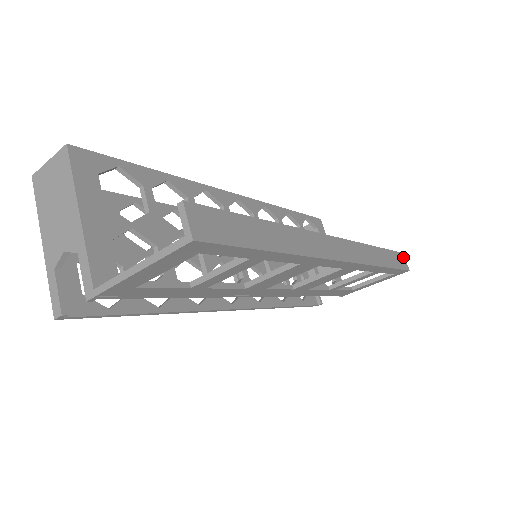
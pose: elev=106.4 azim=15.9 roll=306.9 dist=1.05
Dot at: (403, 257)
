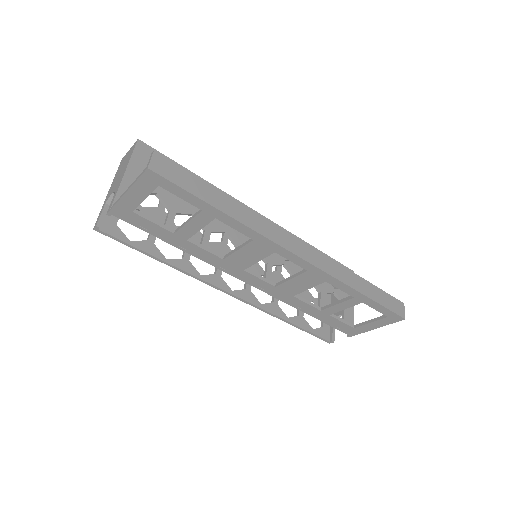
Dot at: (402, 306)
